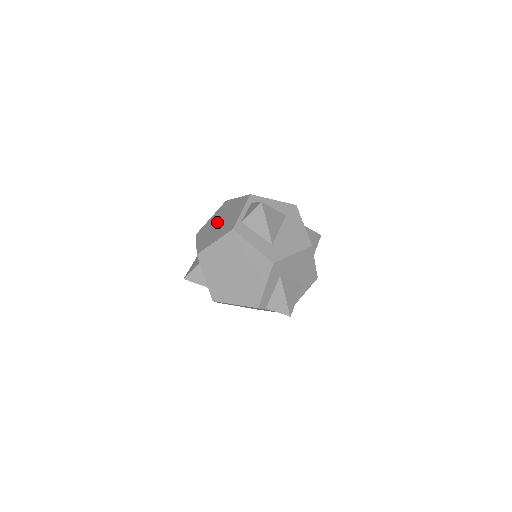
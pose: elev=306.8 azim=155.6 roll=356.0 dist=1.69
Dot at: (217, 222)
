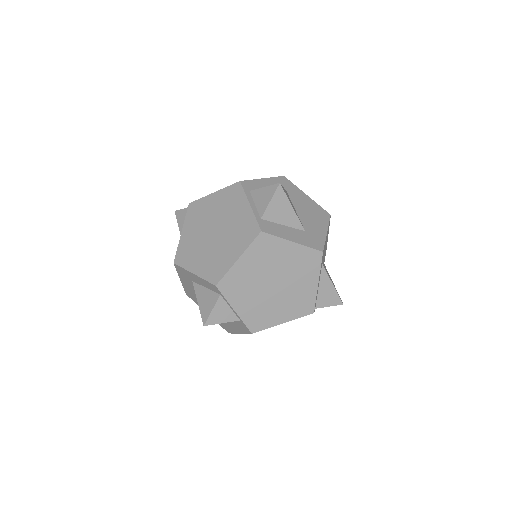
Dot at: (208, 234)
